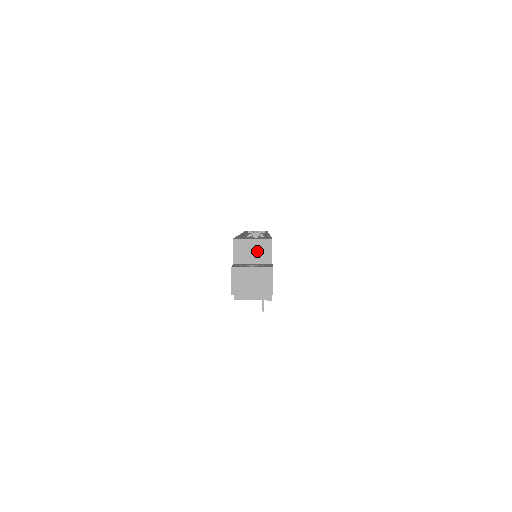
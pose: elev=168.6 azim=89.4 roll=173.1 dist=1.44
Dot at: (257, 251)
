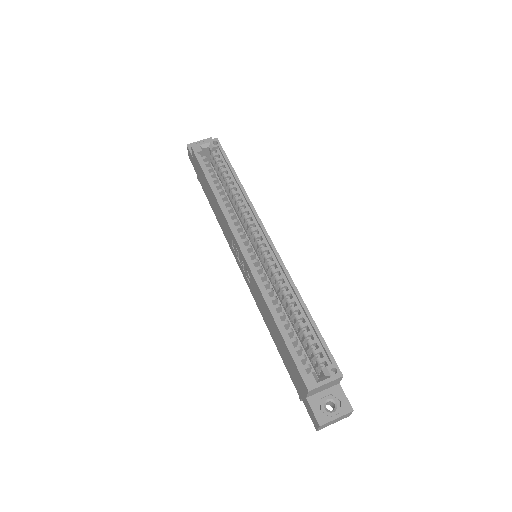
Dot at: (328, 386)
